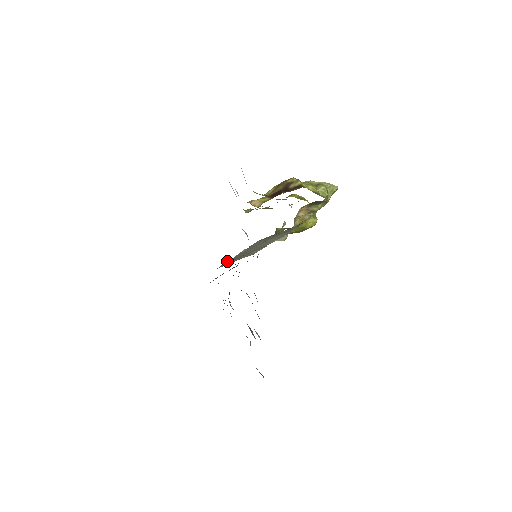
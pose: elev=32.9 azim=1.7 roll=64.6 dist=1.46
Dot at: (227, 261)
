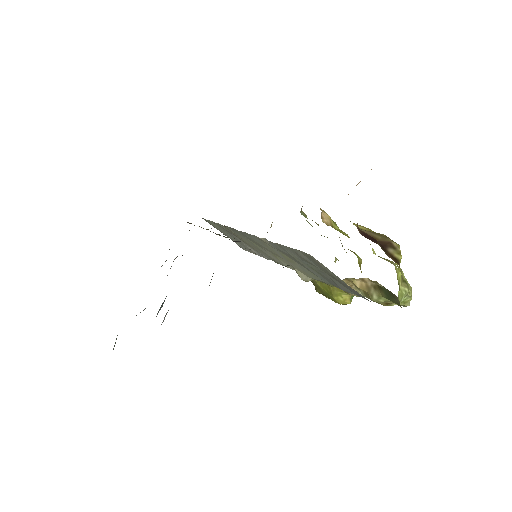
Dot at: occluded
